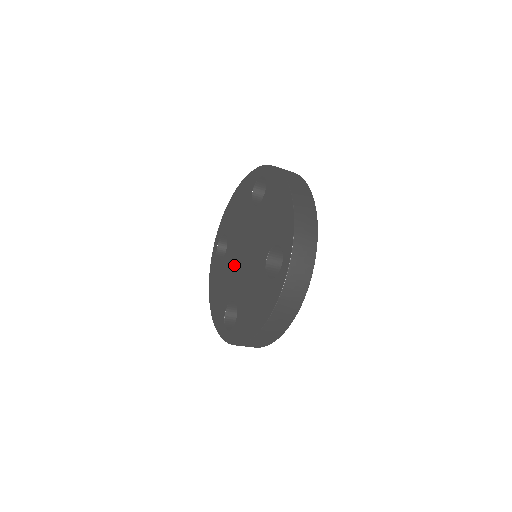
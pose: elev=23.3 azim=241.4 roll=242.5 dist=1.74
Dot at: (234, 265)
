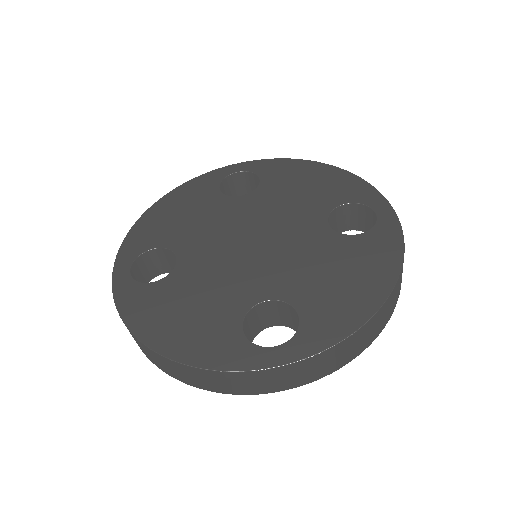
Dot at: (227, 263)
